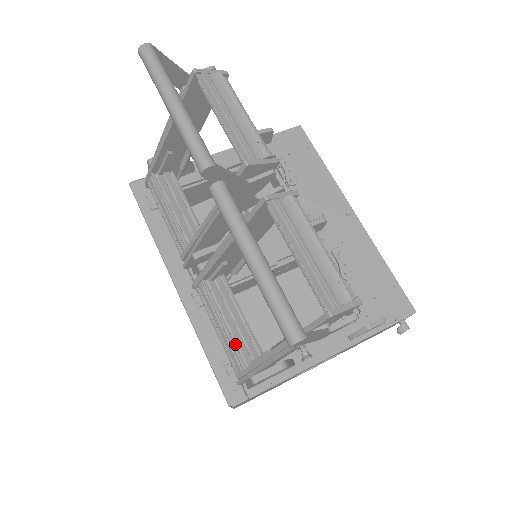
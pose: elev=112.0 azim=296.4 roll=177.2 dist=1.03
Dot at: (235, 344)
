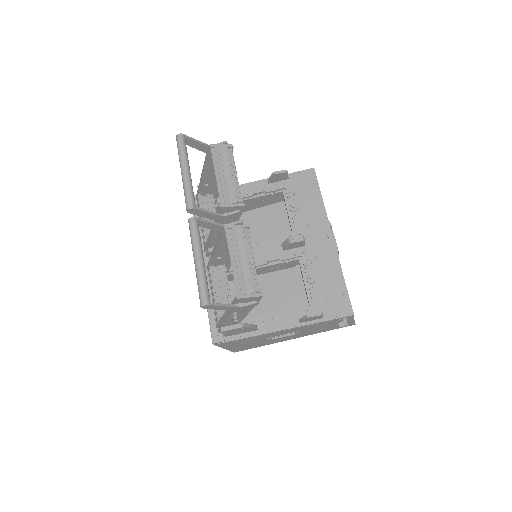
Dot at: occluded
